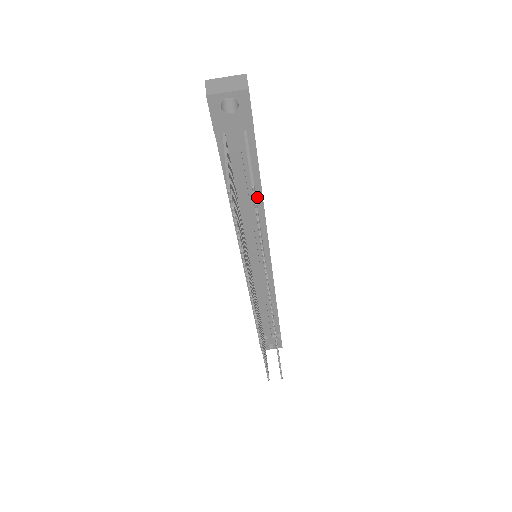
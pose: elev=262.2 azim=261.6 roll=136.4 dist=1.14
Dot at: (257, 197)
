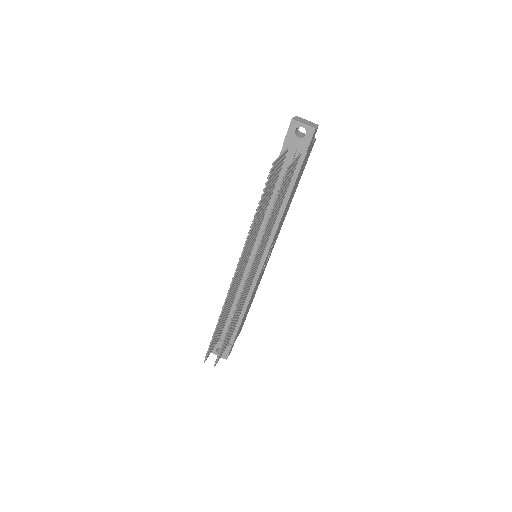
Dot at: (282, 205)
